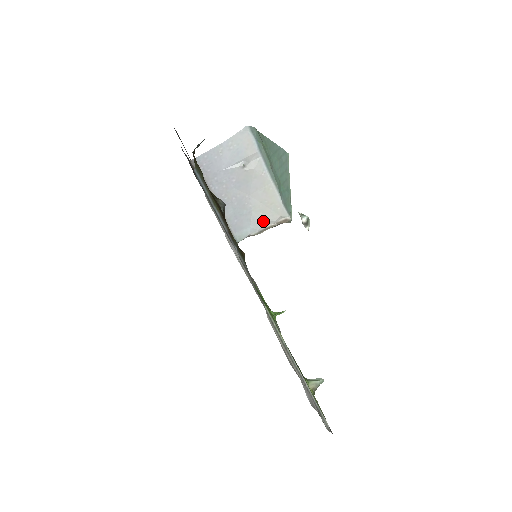
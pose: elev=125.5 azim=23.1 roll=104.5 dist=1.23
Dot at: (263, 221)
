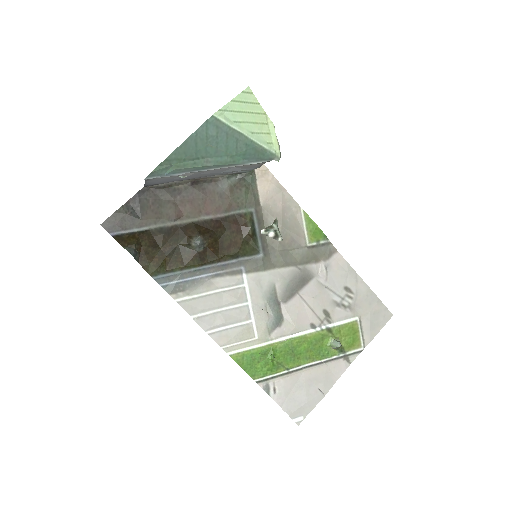
Dot at: (253, 166)
